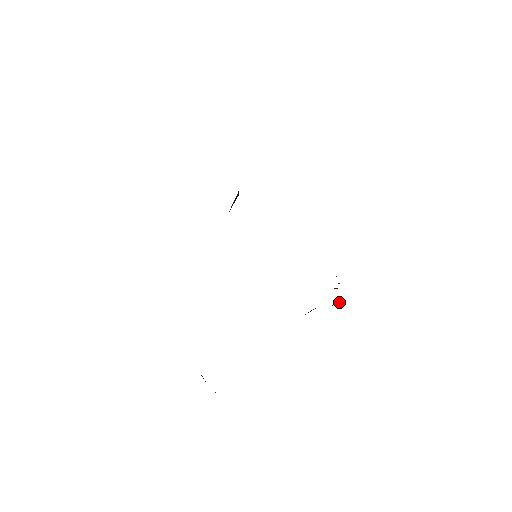
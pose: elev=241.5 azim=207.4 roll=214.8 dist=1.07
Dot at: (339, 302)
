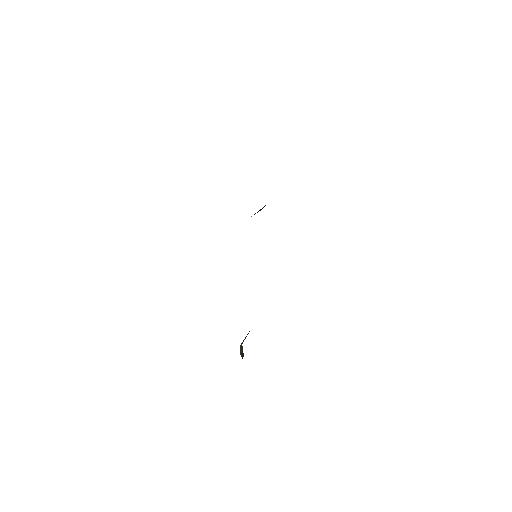
Dot at: occluded
